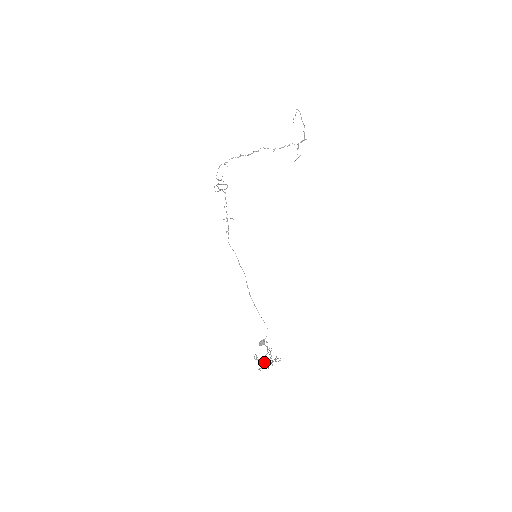
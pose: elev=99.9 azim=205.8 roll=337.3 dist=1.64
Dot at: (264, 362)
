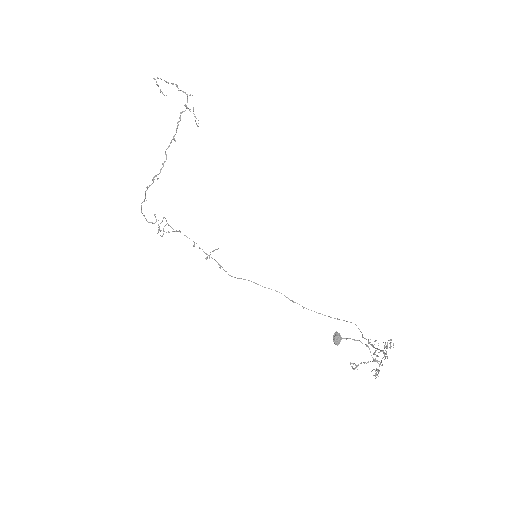
Dot at: occluded
